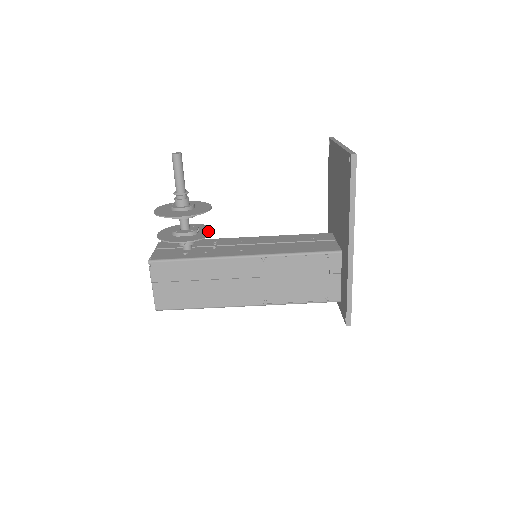
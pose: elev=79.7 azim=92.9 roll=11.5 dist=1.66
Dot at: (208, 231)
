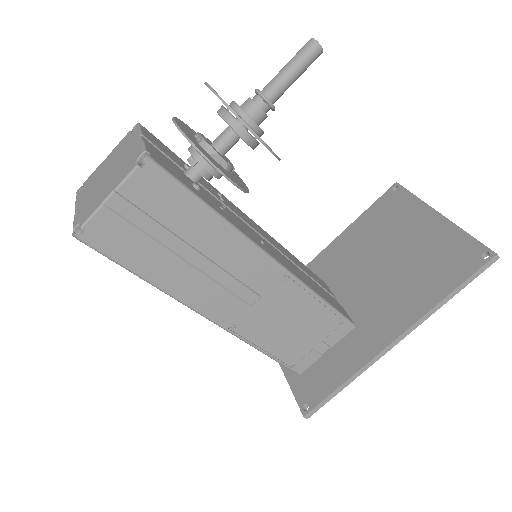
Dot at: (241, 180)
